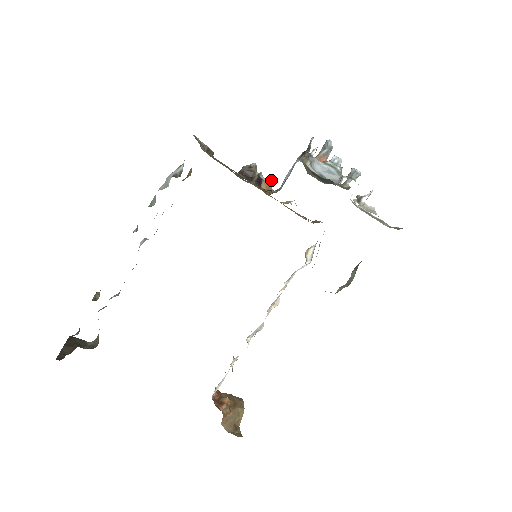
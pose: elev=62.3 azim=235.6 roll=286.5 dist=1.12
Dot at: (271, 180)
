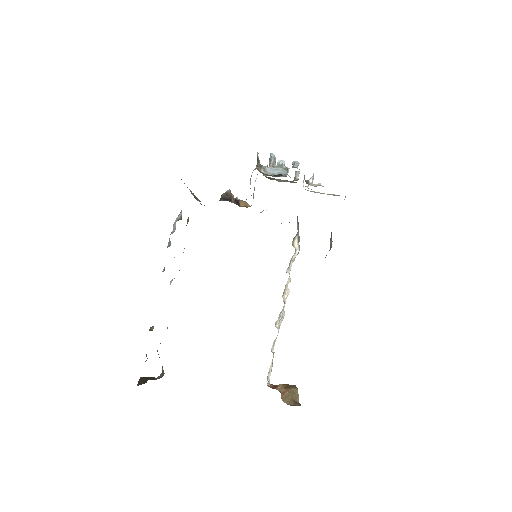
Dot at: occluded
